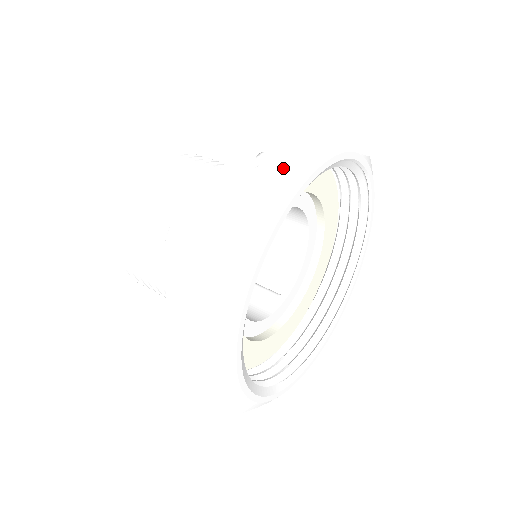
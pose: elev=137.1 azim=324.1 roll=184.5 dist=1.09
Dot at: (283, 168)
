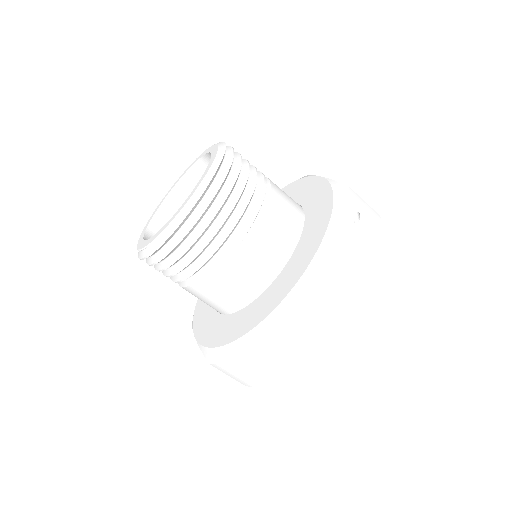
Dot at: (371, 231)
